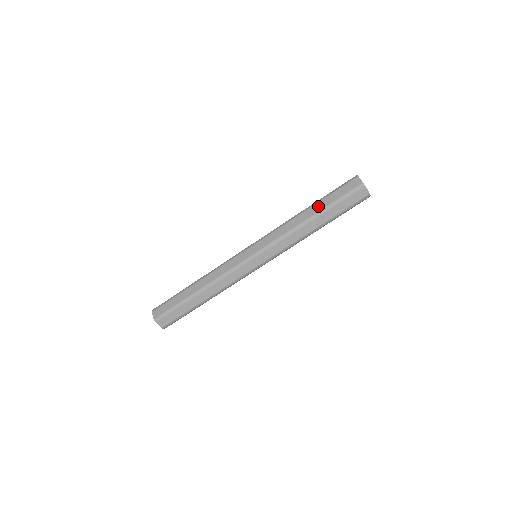
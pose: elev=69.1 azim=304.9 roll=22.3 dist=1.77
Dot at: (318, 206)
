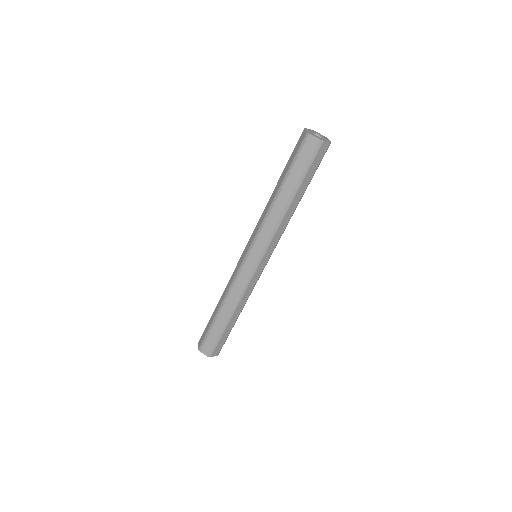
Dot at: (288, 186)
